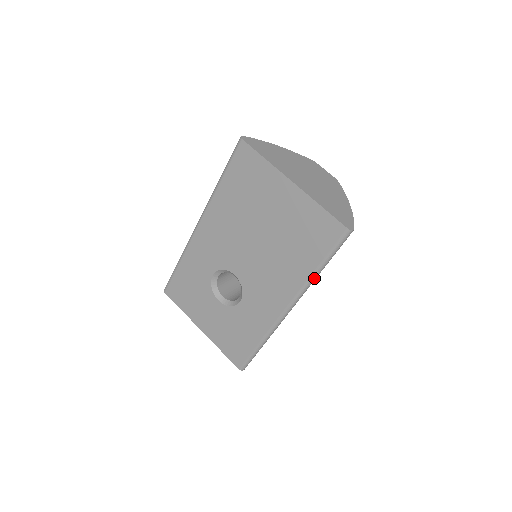
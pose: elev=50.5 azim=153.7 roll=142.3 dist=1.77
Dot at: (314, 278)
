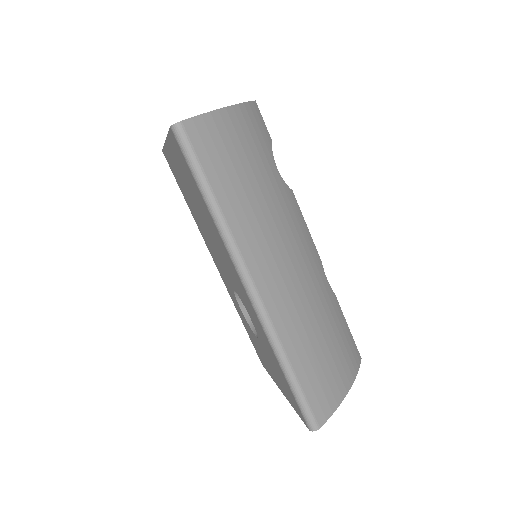
Dot at: (218, 221)
